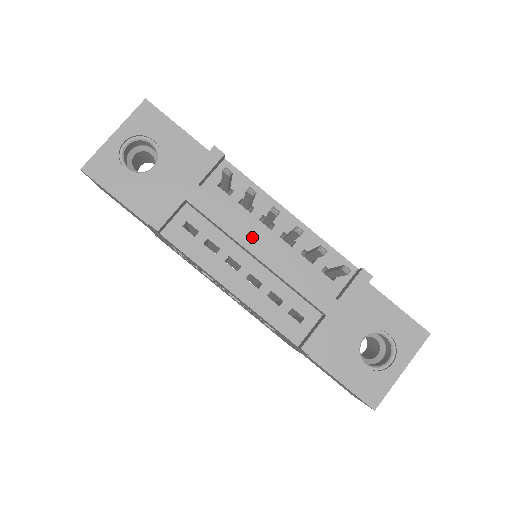
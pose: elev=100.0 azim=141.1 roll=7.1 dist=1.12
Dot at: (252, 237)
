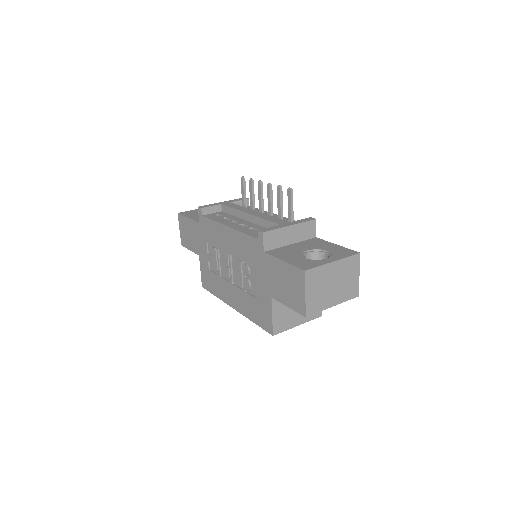
Dot at: (249, 210)
